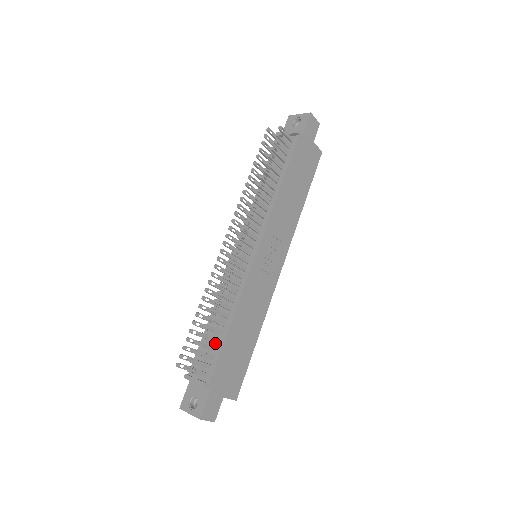
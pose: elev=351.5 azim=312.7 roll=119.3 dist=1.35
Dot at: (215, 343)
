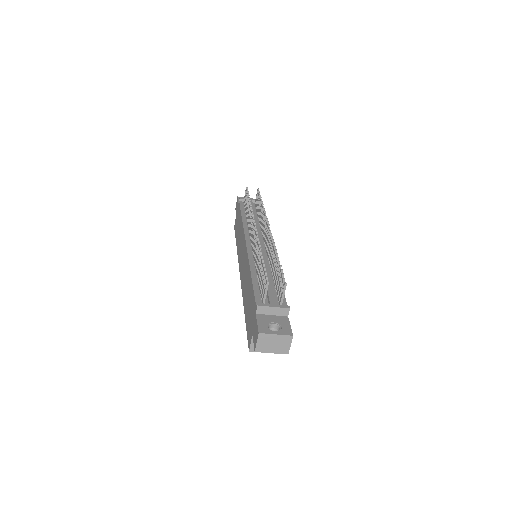
Dot at: (273, 287)
